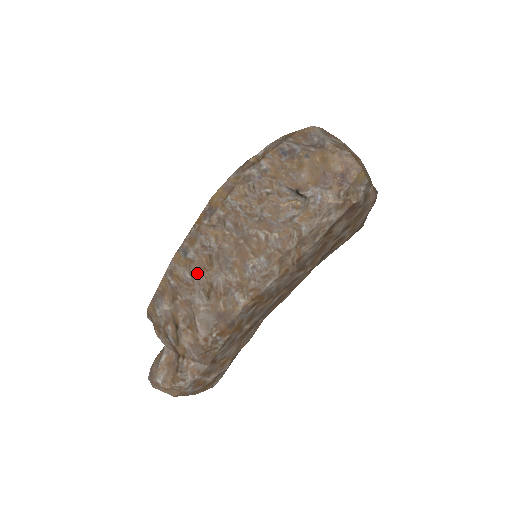
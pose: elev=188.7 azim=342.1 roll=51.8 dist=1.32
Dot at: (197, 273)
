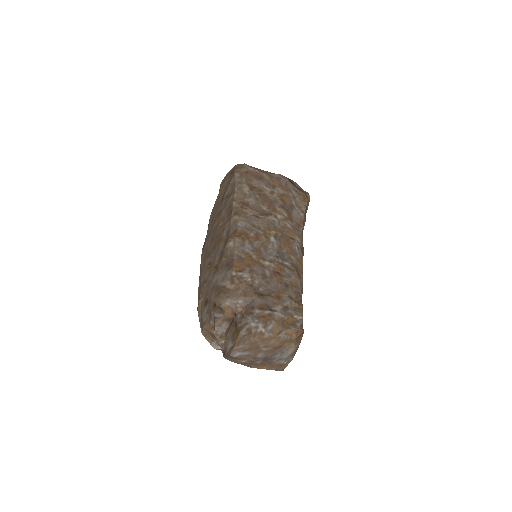
Dot at: (208, 276)
